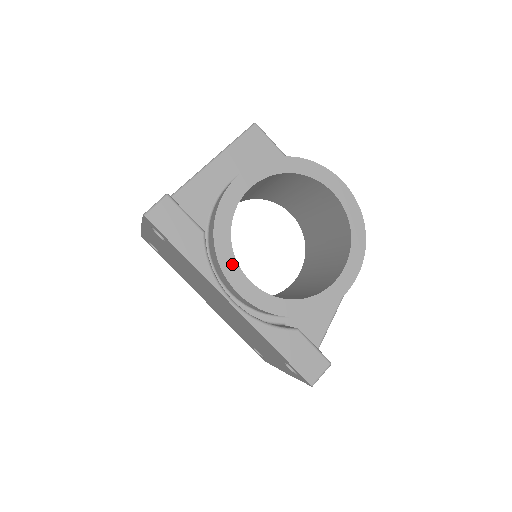
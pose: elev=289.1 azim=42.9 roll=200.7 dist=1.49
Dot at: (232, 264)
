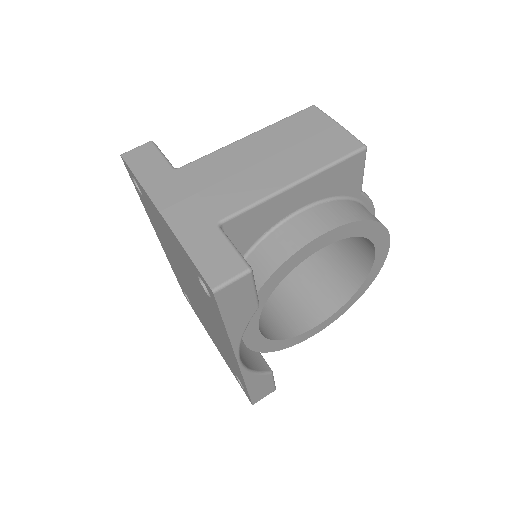
Dot at: (255, 317)
